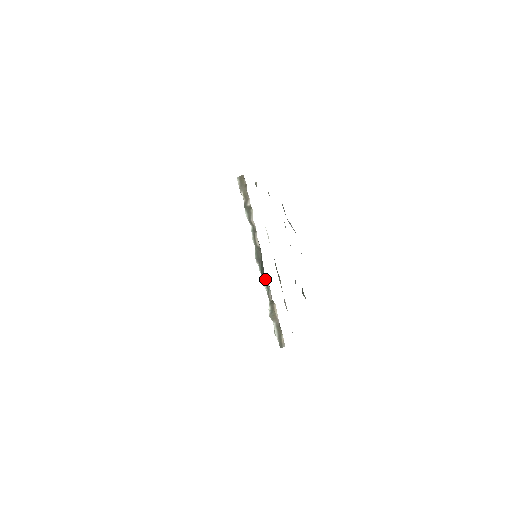
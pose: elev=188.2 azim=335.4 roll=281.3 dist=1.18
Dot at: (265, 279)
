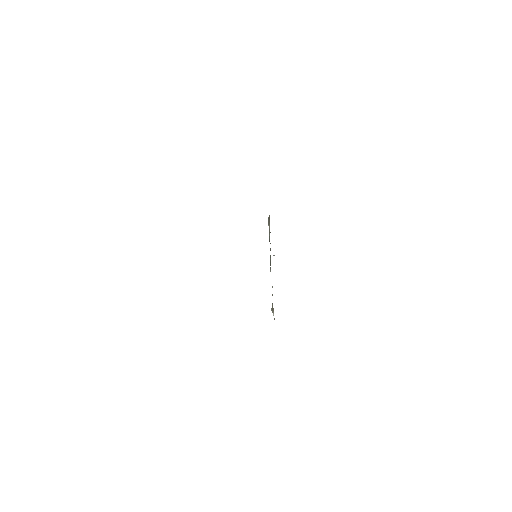
Dot at: occluded
